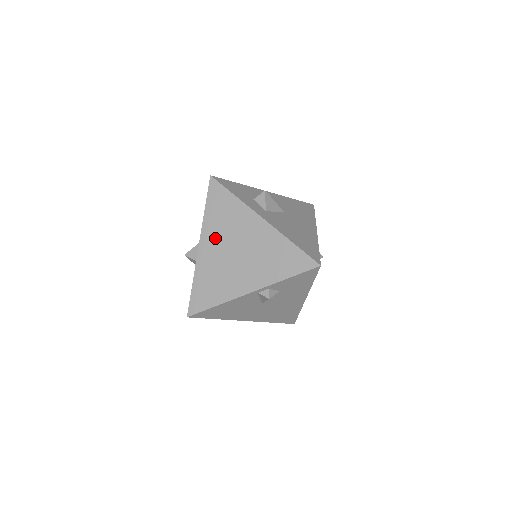
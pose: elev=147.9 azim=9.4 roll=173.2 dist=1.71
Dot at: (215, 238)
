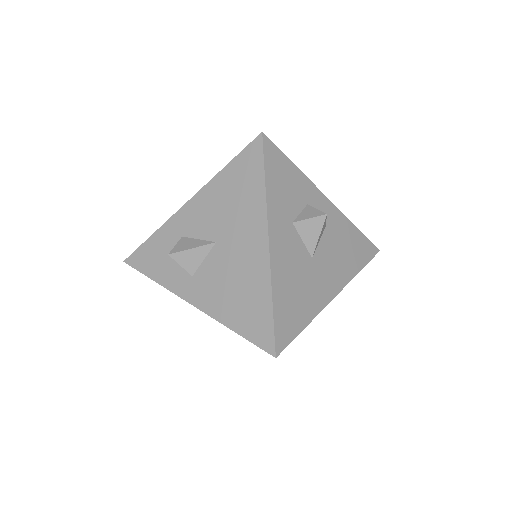
Dot at: occluded
